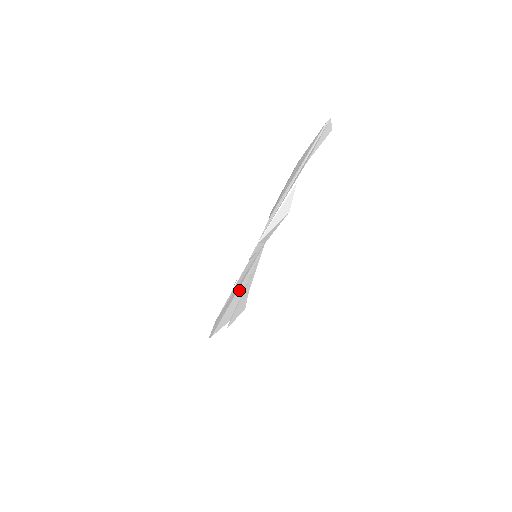
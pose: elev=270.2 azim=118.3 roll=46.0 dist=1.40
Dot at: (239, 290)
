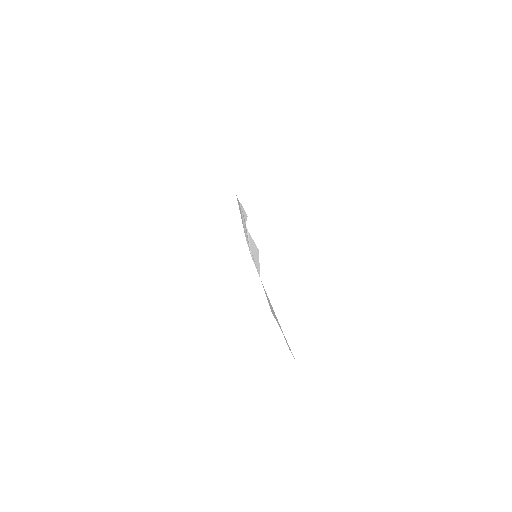
Dot at: occluded
